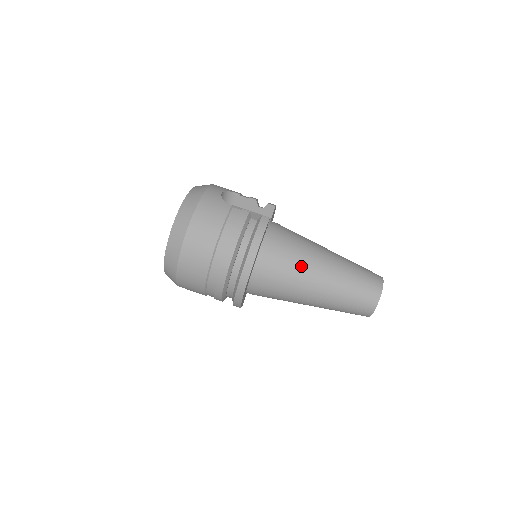
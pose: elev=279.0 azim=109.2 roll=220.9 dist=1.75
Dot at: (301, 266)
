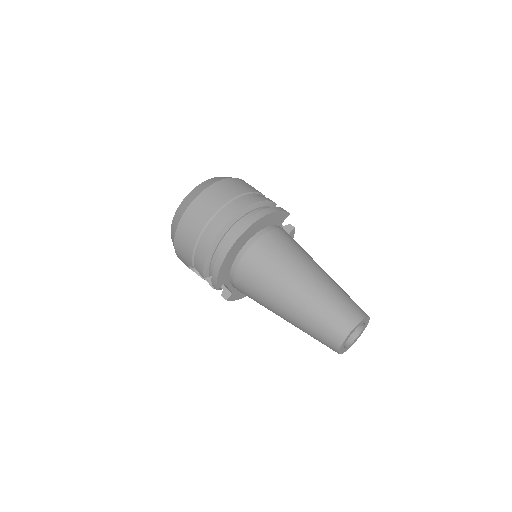
Dot at: (299, 255)
